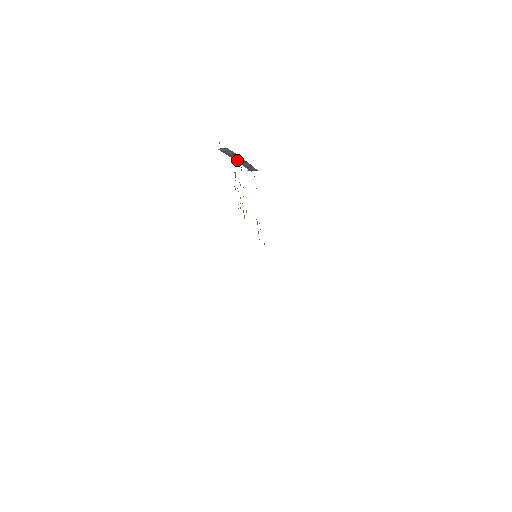
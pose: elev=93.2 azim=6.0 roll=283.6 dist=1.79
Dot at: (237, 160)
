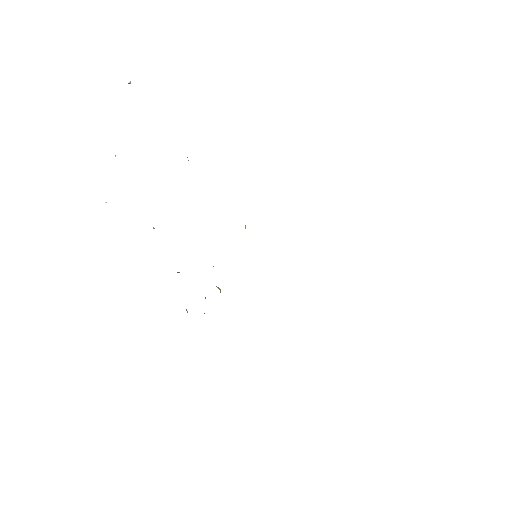
Dot at: occluded
